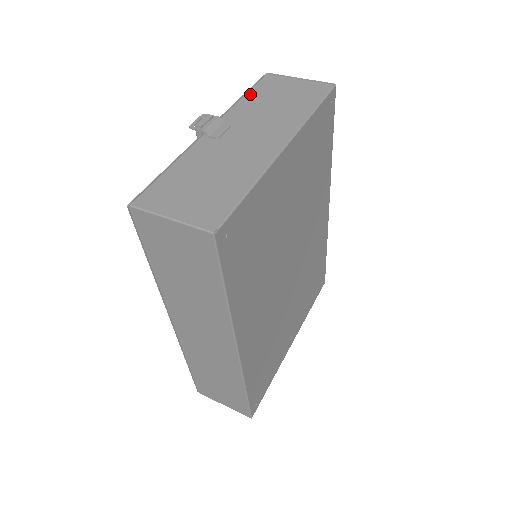
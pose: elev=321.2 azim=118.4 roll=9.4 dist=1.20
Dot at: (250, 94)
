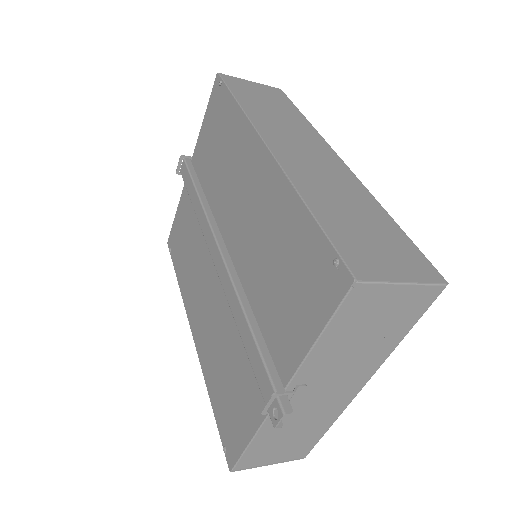
Dot at: occluded
